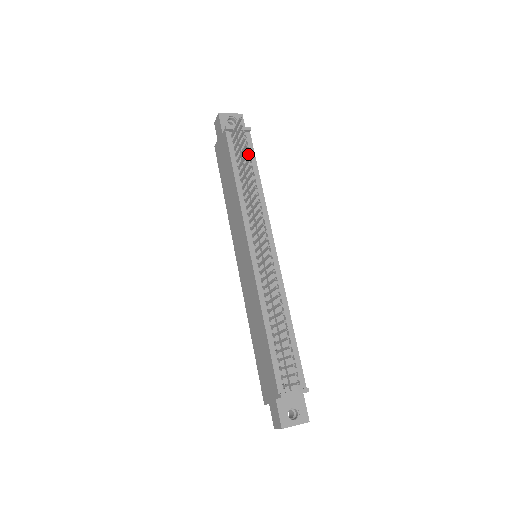
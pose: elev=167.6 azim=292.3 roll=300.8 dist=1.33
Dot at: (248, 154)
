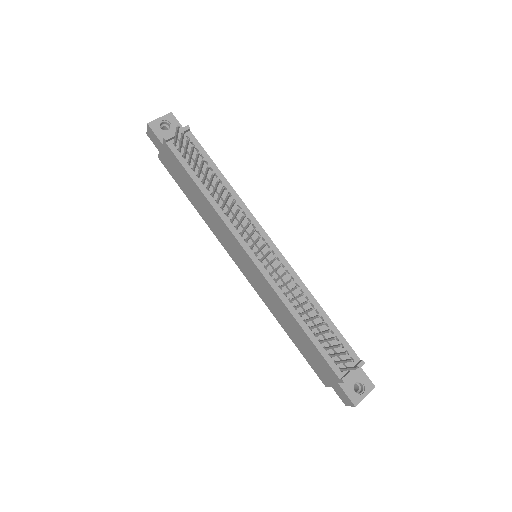
Dot at: (200, 156)
